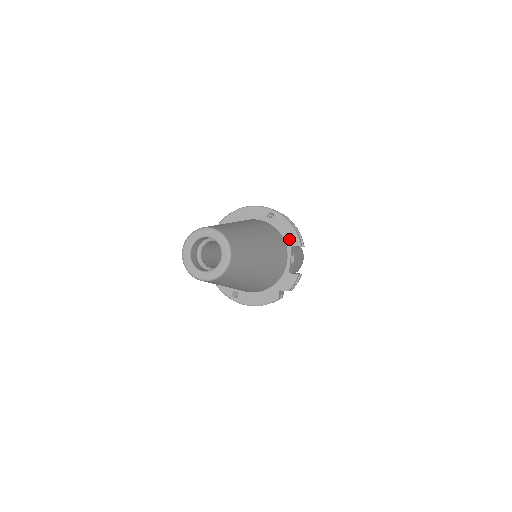
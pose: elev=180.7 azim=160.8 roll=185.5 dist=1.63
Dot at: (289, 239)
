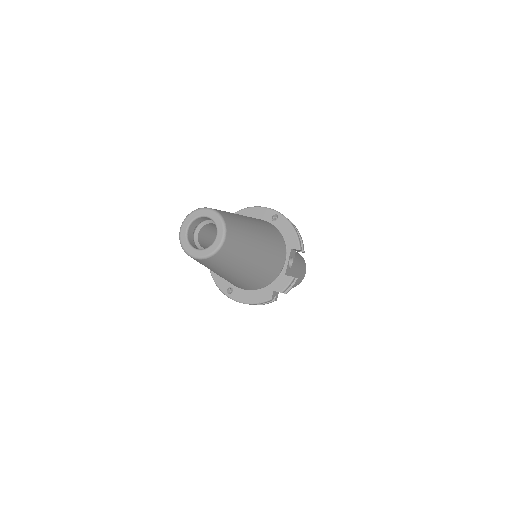
Dot at: (290, 242)
